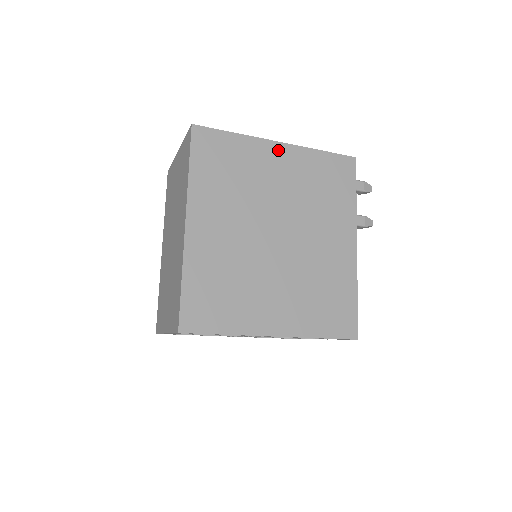
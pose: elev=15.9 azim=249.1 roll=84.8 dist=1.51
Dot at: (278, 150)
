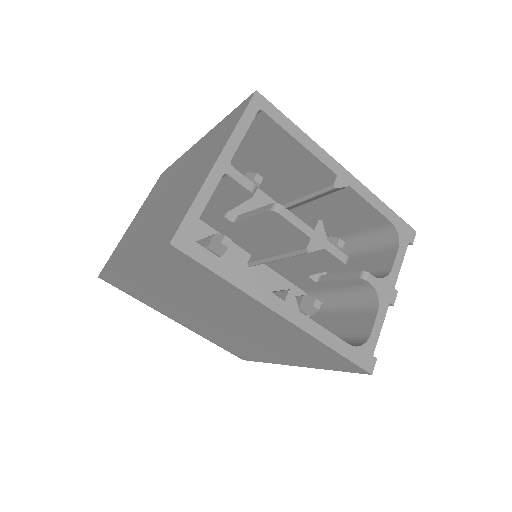
Dot at: occluded
